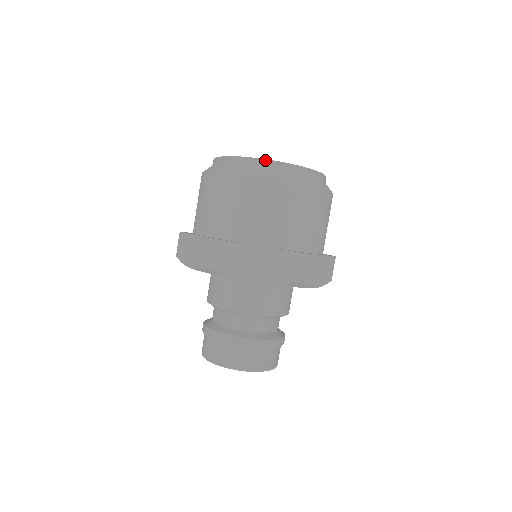
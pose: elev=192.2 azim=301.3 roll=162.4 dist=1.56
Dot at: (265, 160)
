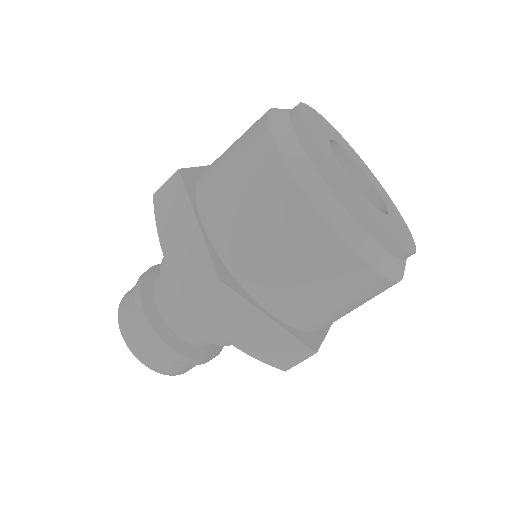
Dot at: (414, 253)
